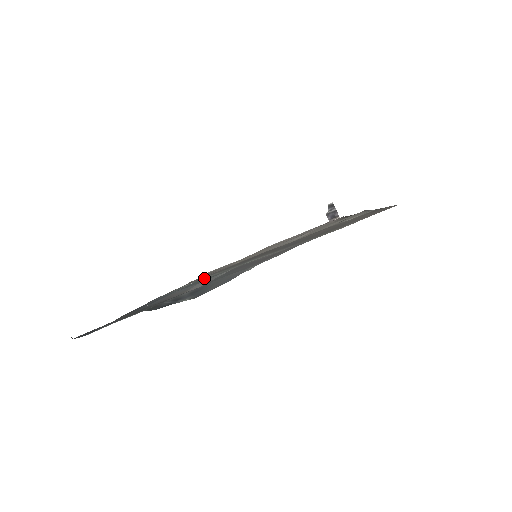
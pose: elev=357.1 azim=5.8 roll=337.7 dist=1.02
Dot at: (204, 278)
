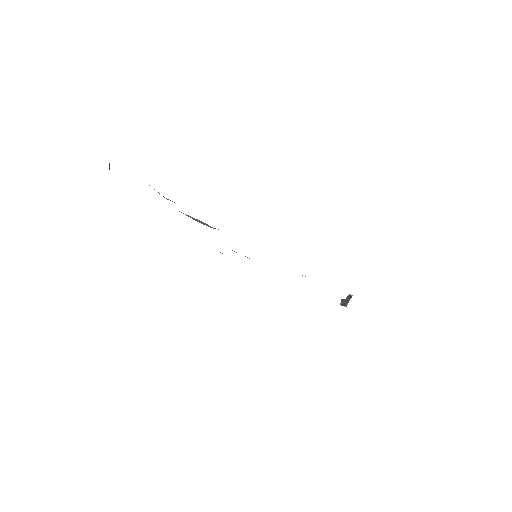
Dot at: occluded
